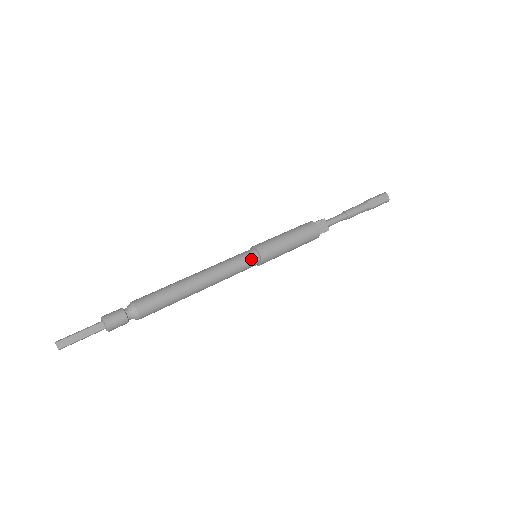
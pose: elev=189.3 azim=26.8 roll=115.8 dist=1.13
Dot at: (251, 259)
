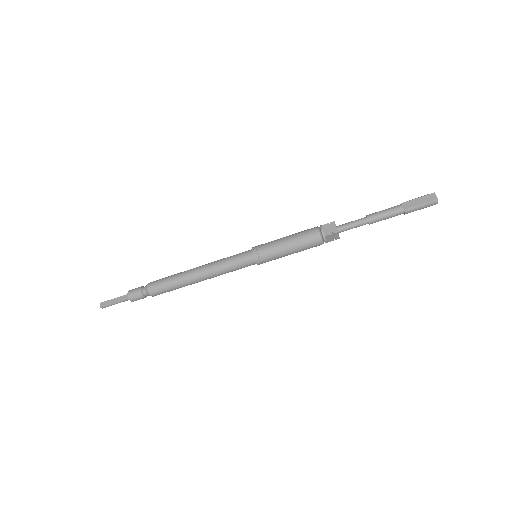
Dot at: (244, 256)
